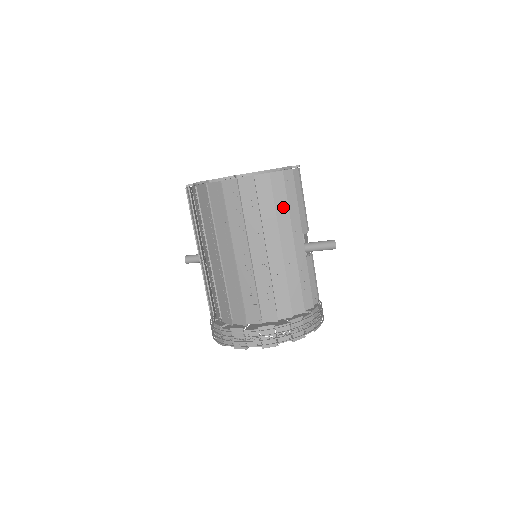
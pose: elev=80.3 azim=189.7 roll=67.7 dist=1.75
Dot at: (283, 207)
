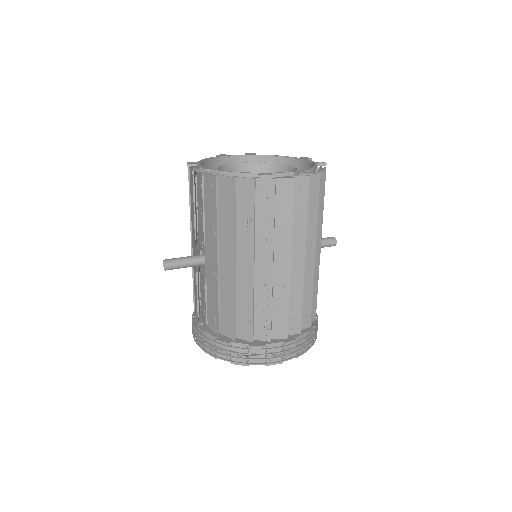
Dot at: occluded
